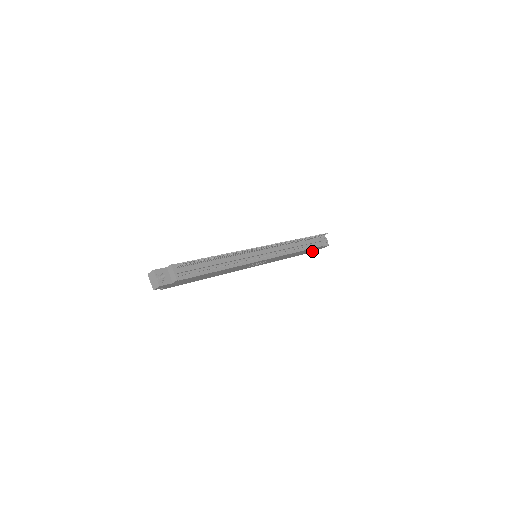
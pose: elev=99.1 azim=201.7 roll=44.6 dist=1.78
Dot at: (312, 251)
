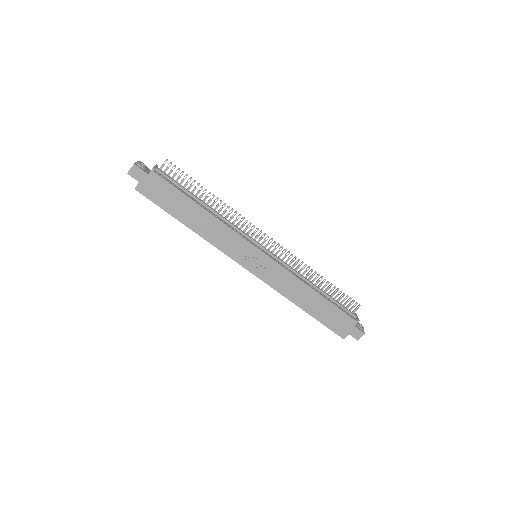
Dot at: (341, 333)
